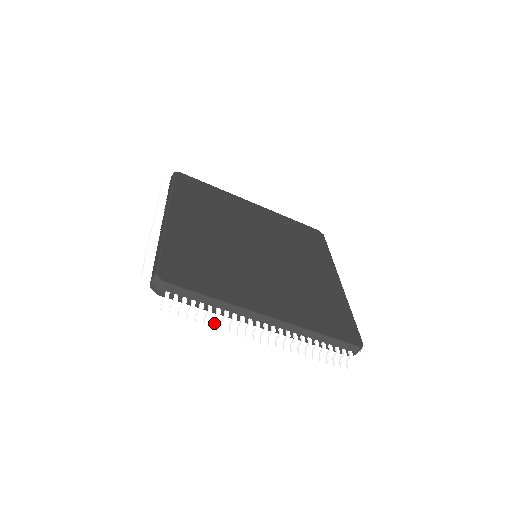
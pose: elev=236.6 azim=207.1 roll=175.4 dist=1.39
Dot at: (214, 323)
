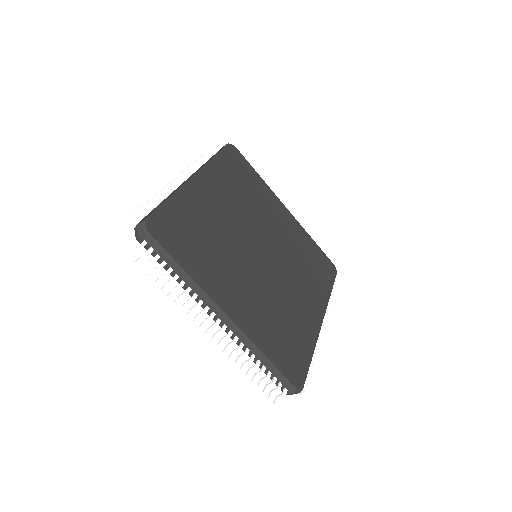
Dot at: (172, 292)
